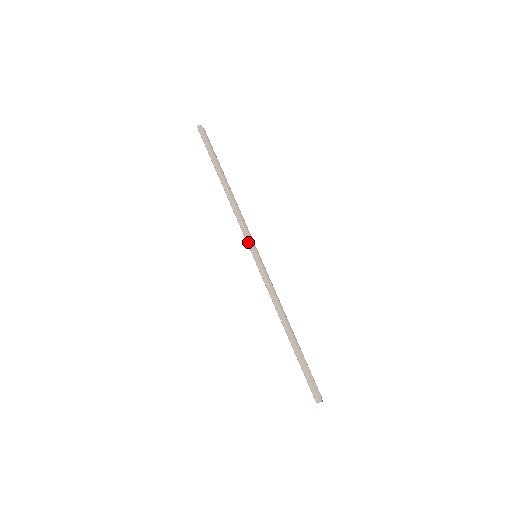
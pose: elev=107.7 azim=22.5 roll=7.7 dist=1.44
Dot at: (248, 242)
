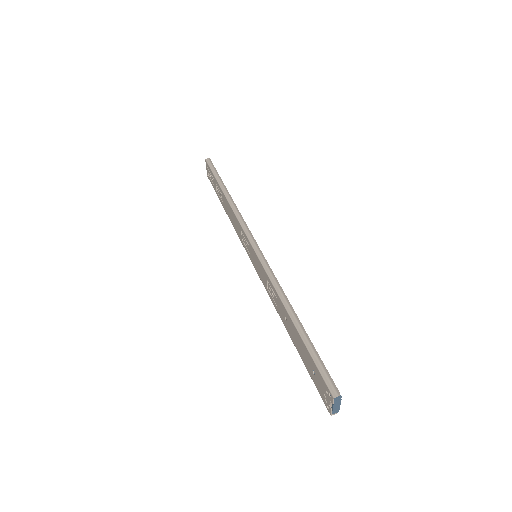
Dot at: (249, 237)
